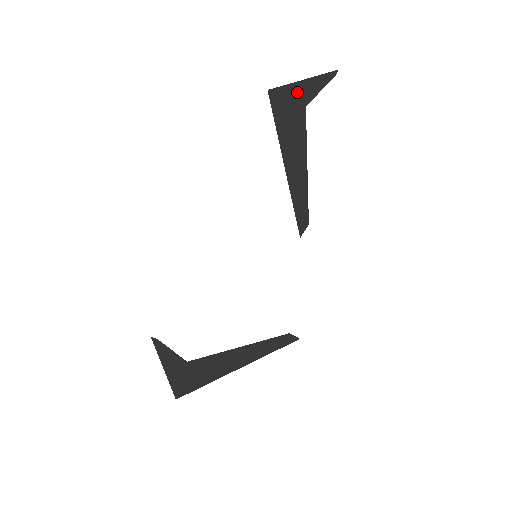
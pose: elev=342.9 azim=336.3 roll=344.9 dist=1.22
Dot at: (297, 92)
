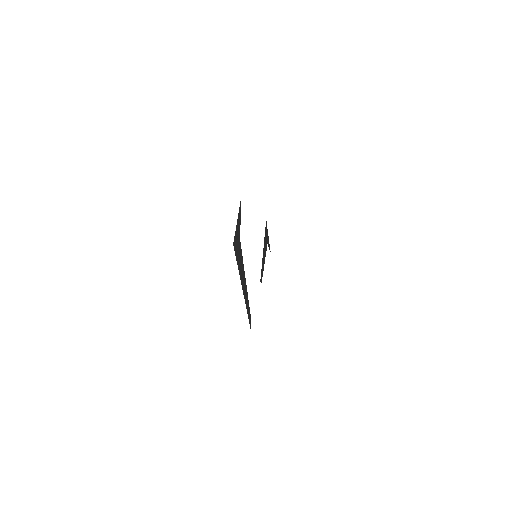
Dot at: (267, 235)
